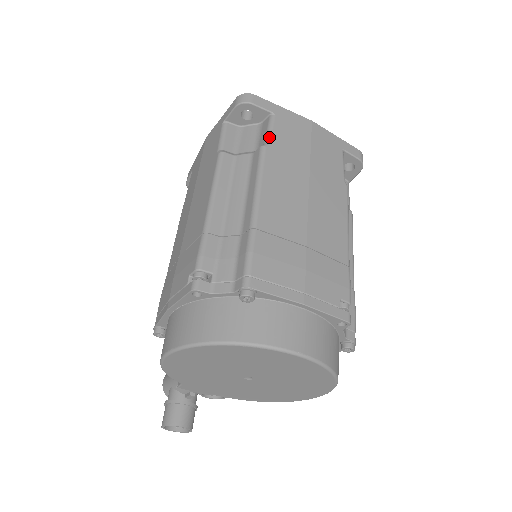
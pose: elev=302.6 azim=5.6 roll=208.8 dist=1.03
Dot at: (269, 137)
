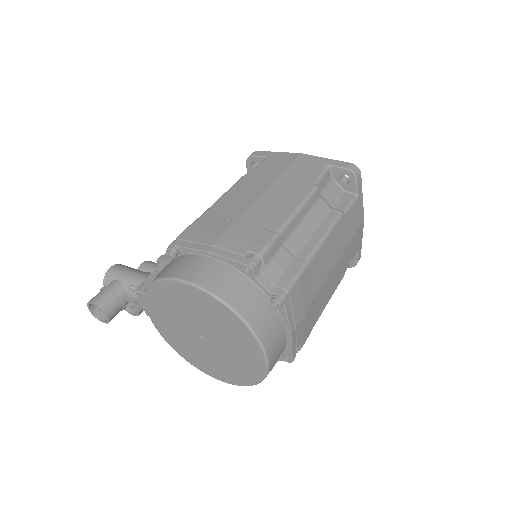
Dot at: (347, 210)
